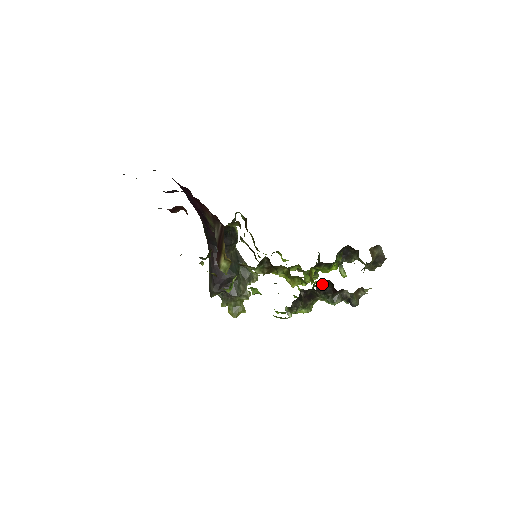
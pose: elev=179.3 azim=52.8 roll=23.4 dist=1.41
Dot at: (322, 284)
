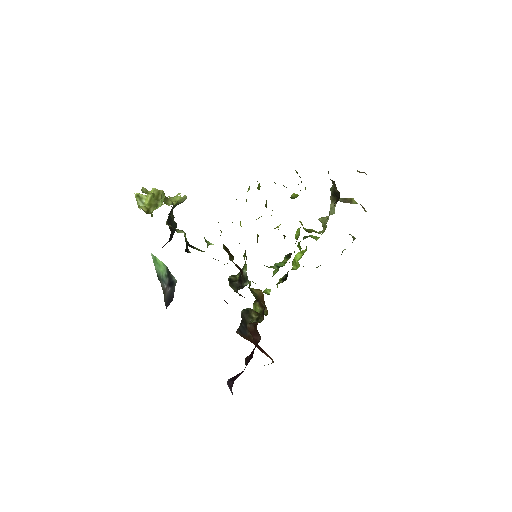
Dot at: occluded
